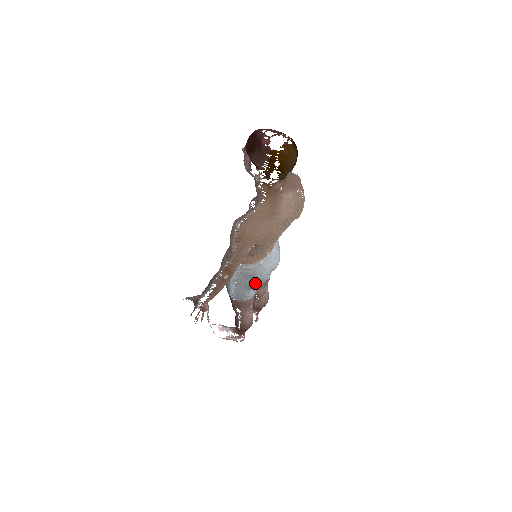
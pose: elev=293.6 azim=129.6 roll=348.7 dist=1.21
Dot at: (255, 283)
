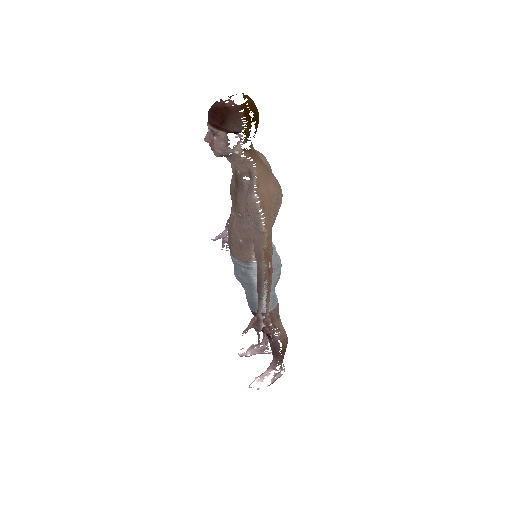
Dot at: (278, 273)
